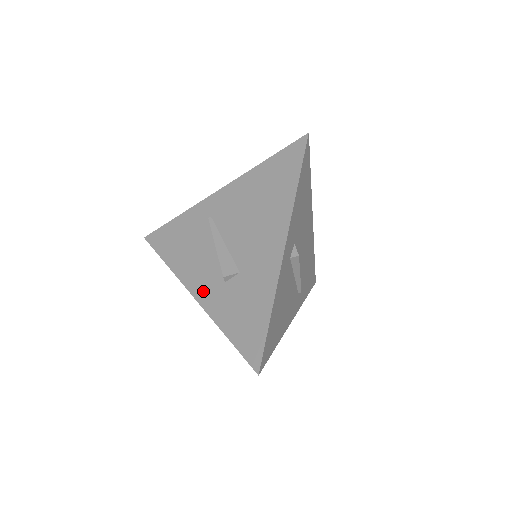
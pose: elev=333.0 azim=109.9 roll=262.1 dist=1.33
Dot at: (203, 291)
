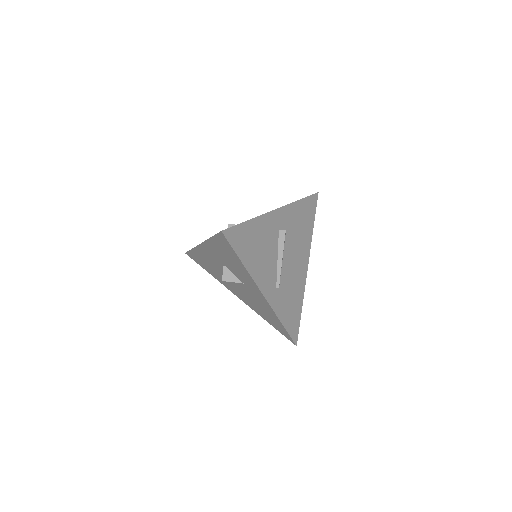
Dot at: occluded
